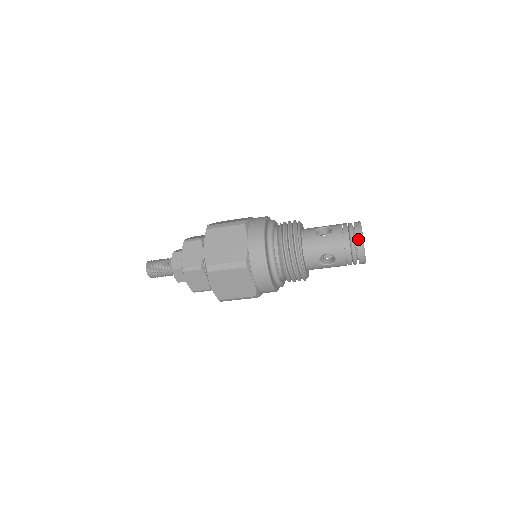
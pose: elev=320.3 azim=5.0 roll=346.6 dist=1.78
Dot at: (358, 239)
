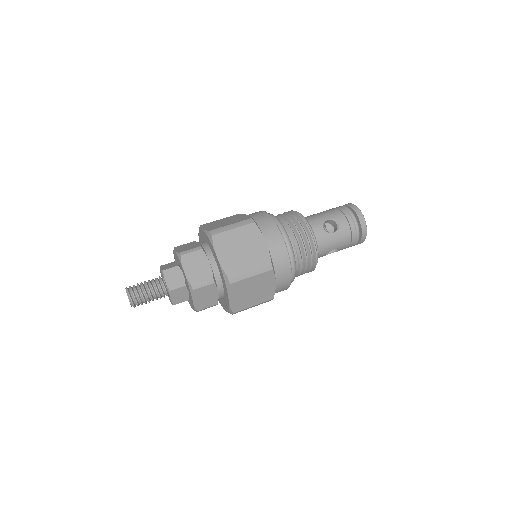
Dot at: (350, 205)
